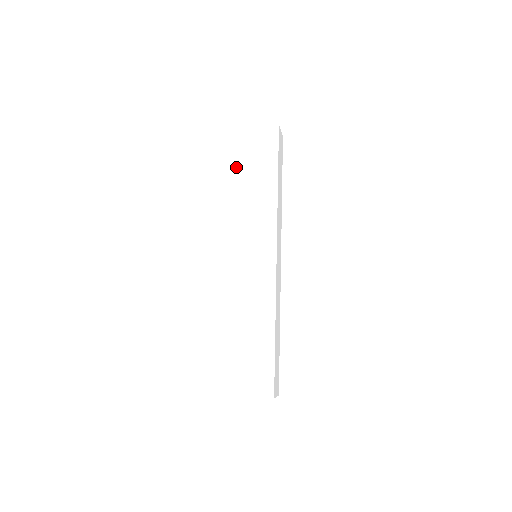
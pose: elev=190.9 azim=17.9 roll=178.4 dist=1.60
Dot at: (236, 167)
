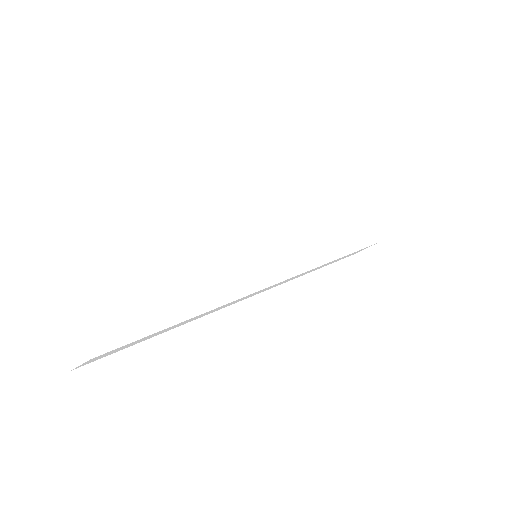
Dot at: occluded
